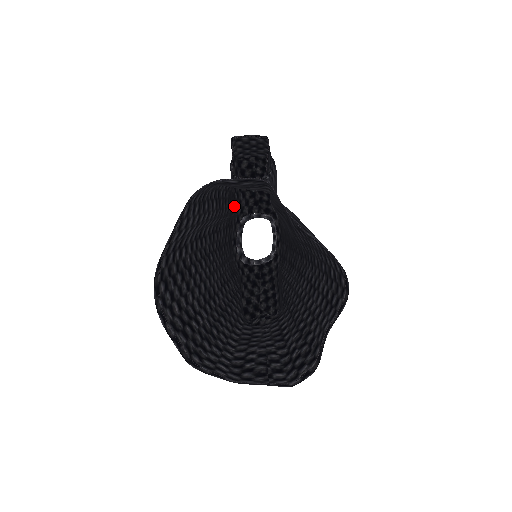
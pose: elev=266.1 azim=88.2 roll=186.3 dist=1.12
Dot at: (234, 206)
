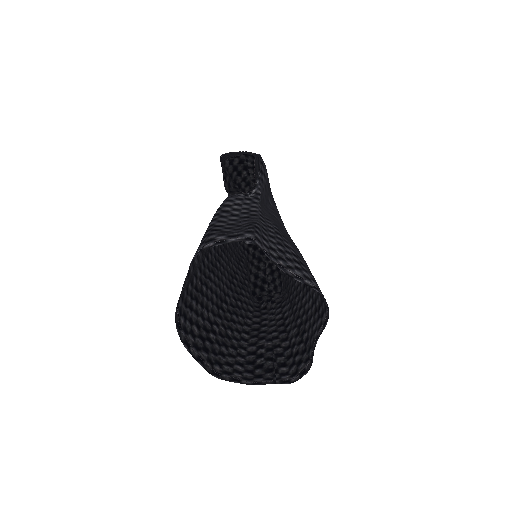
Dot at: occluded
